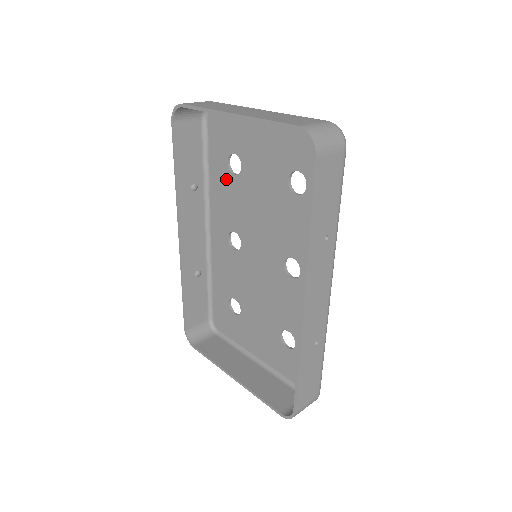
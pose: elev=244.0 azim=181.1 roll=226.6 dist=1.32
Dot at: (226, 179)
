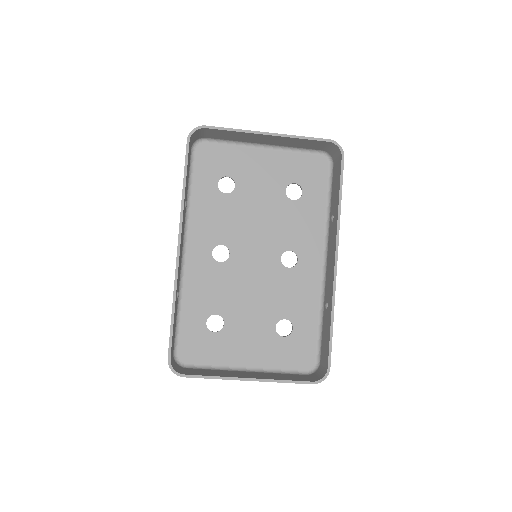
Dot at: (215, 198)
